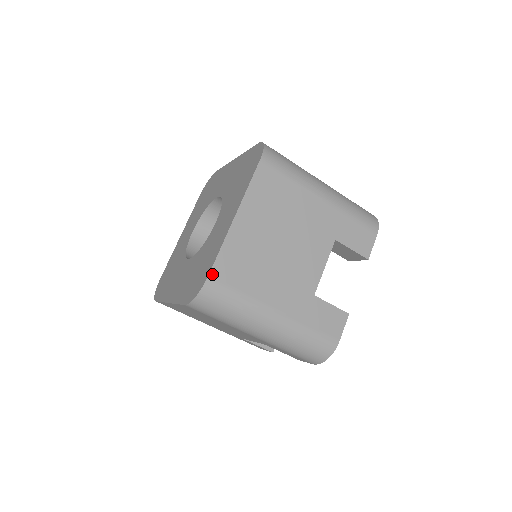
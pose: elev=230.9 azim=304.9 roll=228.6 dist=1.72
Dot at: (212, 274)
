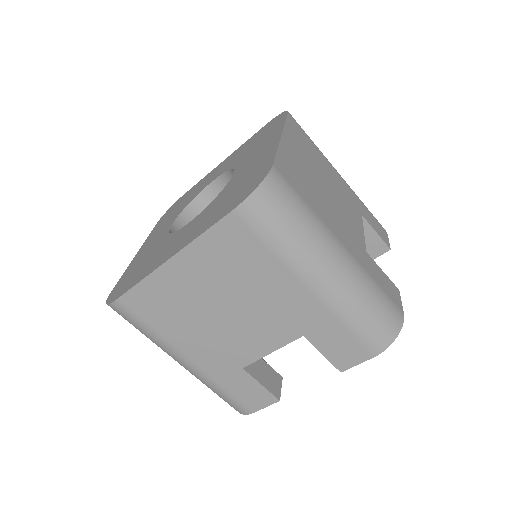
Dot at: (276, 166)
